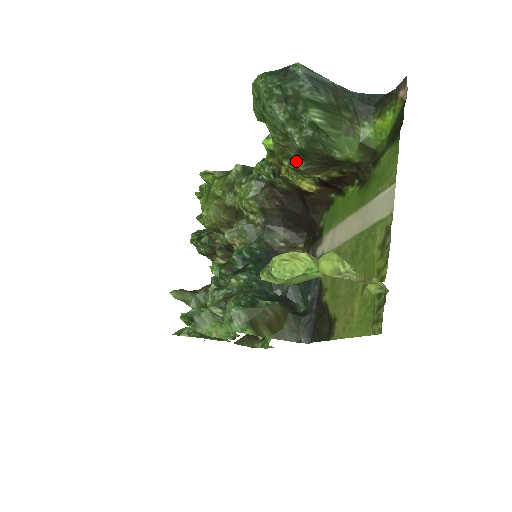
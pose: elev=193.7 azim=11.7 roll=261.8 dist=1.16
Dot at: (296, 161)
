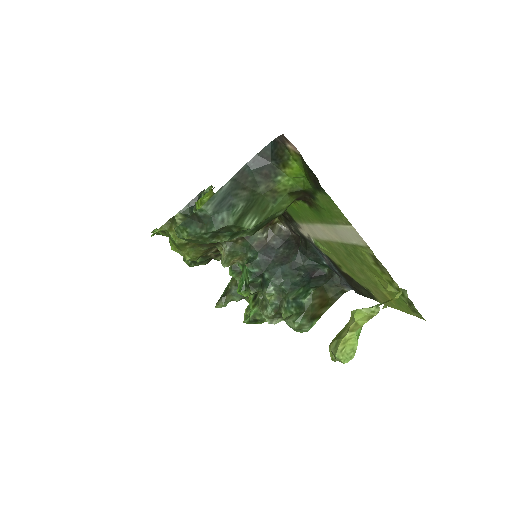
Dot at: occluded
